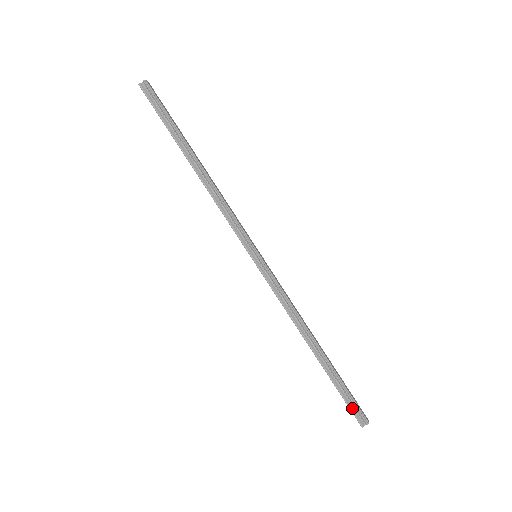
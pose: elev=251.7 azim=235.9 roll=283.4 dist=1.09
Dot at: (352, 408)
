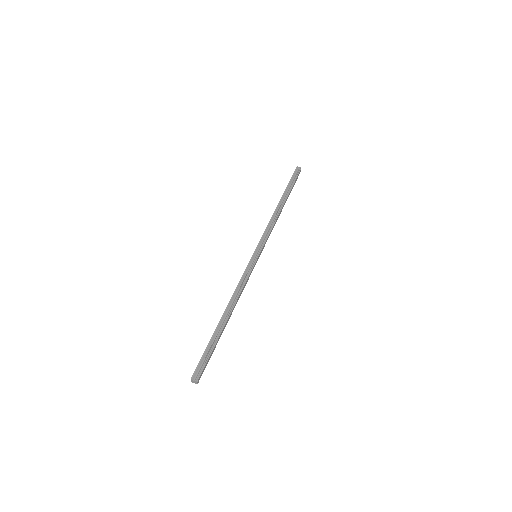
Dot at: (201, 363)
